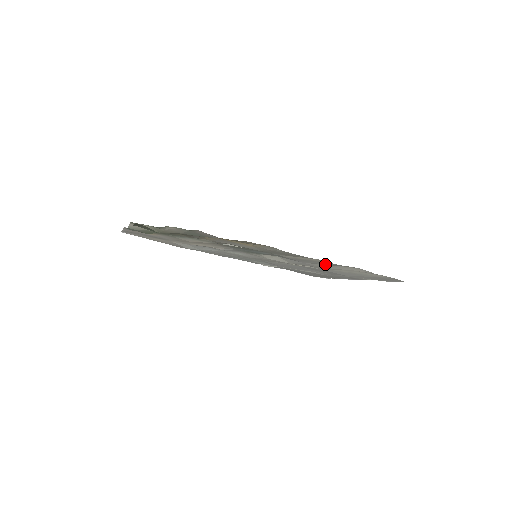
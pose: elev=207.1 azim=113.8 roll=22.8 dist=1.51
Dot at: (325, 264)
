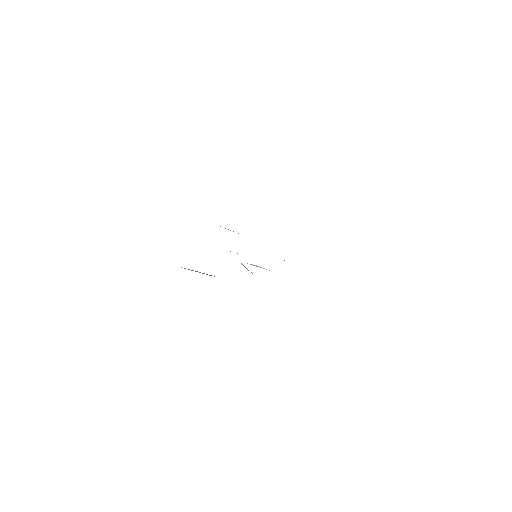
Dot at: occluded
